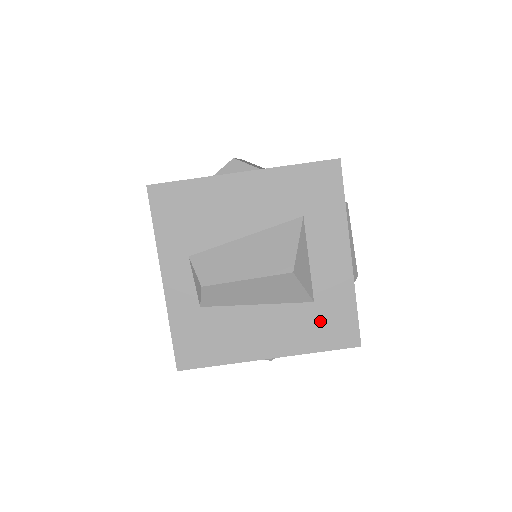
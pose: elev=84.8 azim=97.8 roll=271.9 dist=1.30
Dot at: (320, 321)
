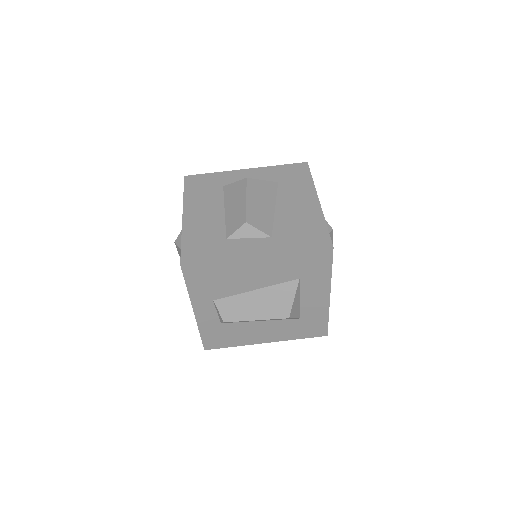
Dot at: (302, 326)
